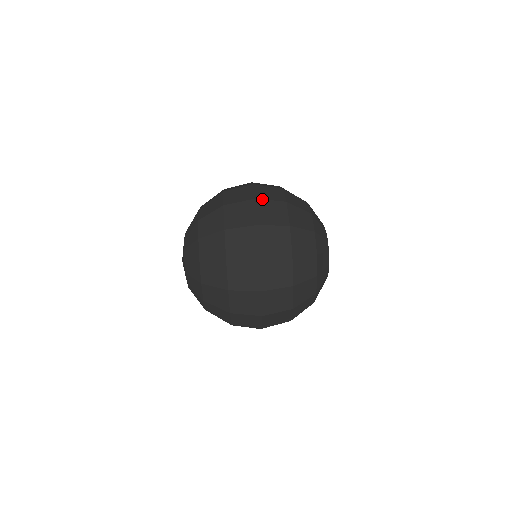
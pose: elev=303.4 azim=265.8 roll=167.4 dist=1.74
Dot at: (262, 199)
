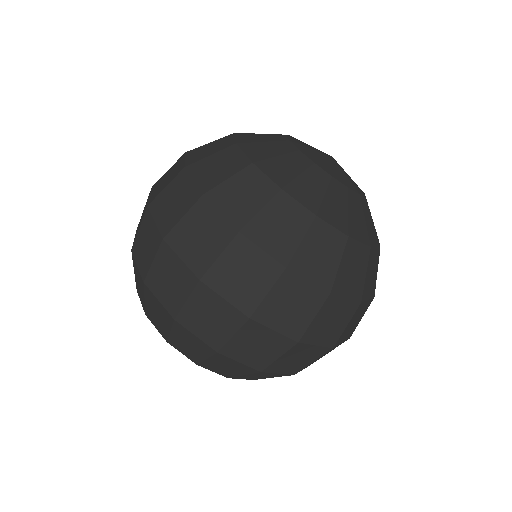
Dot at: (208, 269)
